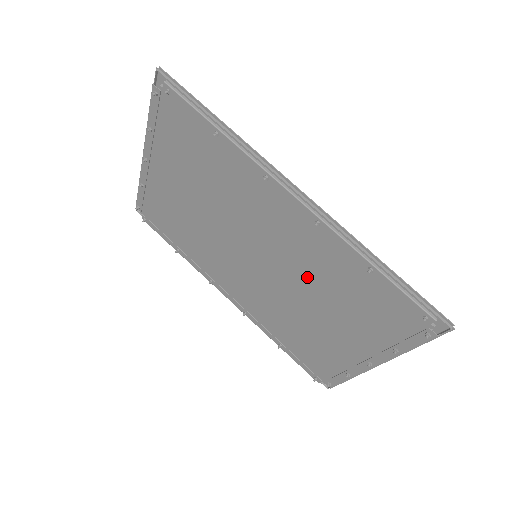
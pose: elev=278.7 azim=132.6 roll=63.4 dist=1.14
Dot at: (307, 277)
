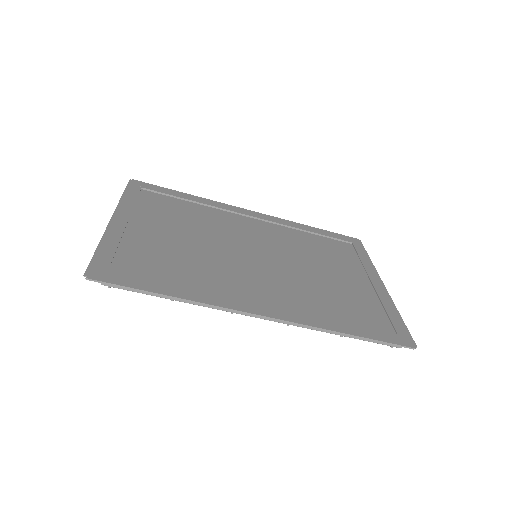
Dot at: (302, 286)
